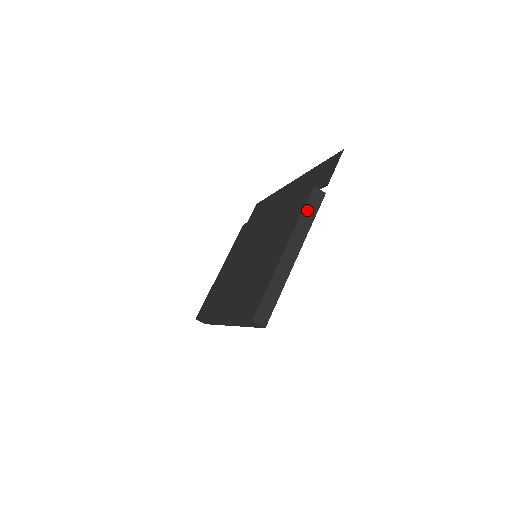
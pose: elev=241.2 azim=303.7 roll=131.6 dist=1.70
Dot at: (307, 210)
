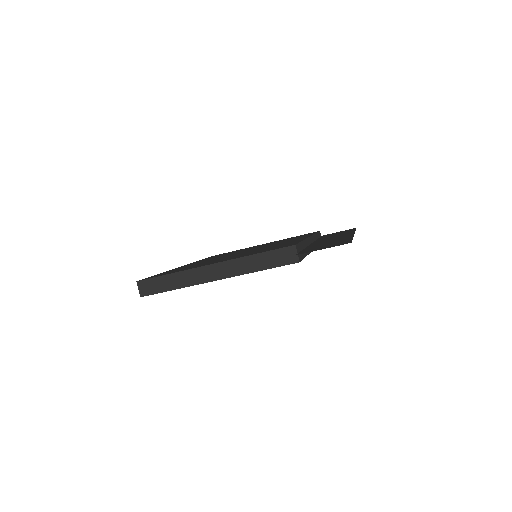
Dot at: (266, 256)
